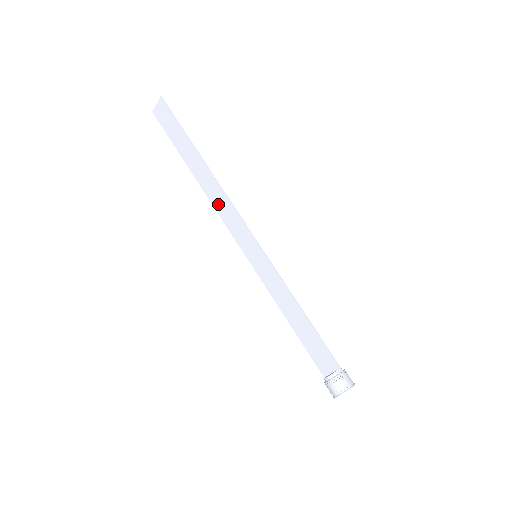
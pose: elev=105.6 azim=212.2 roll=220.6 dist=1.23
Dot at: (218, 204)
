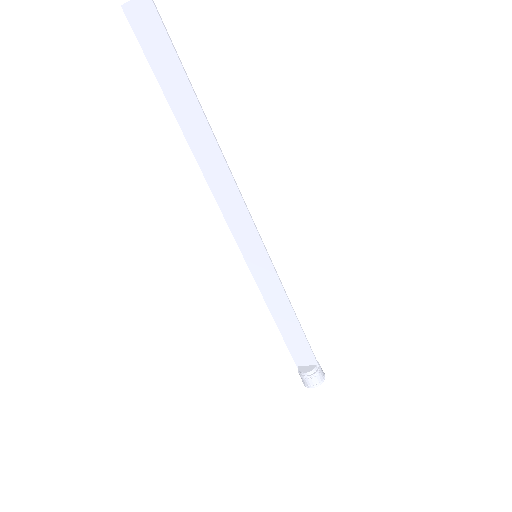
Dot at: (218, 186)
